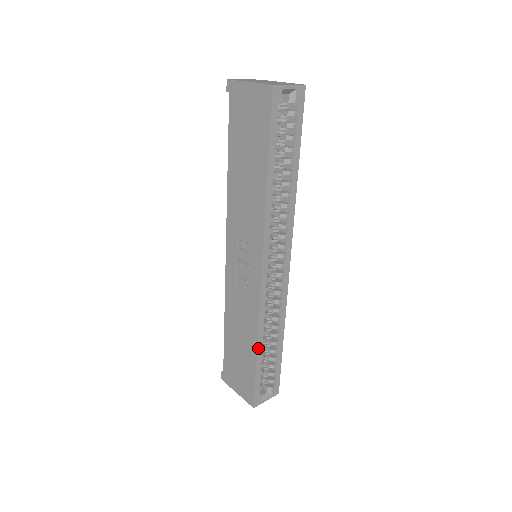
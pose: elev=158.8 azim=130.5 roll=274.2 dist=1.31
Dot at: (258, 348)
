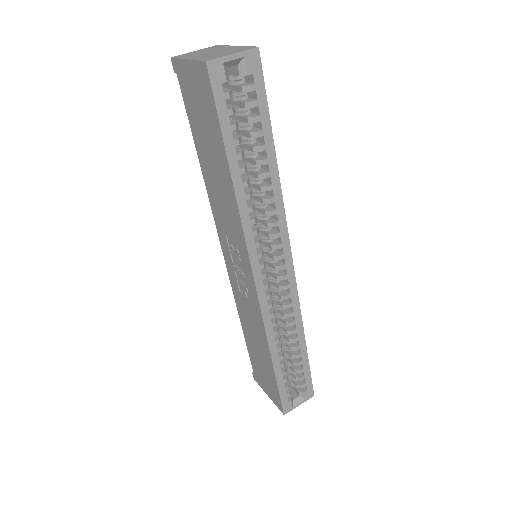
Dot at: (273, 358)
